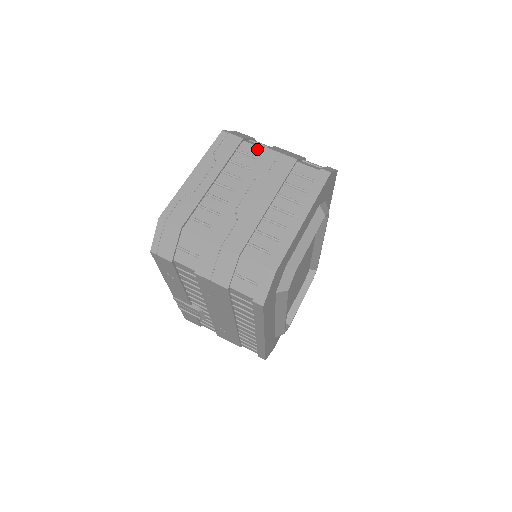
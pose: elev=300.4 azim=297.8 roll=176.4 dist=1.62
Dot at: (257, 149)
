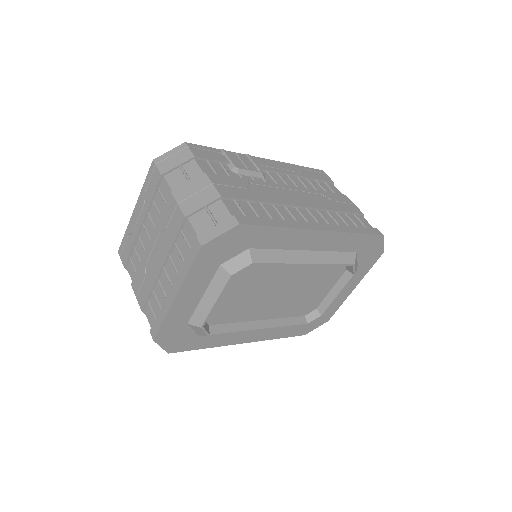
Dot at: (169, 191)
